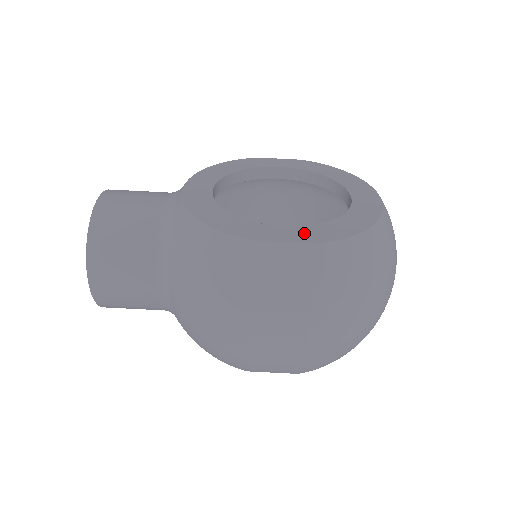
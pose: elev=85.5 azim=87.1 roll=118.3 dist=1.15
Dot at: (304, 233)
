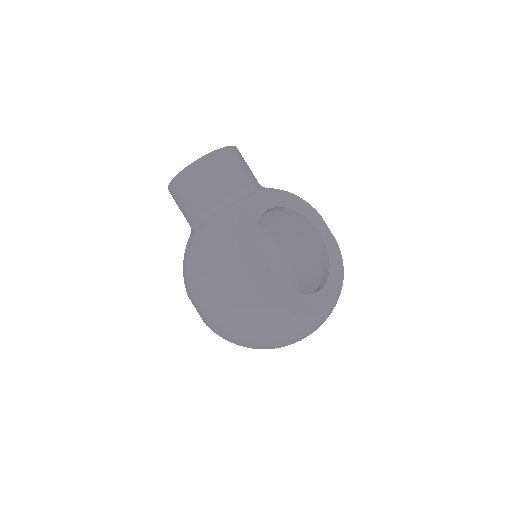
Dot at: (266, 281)
